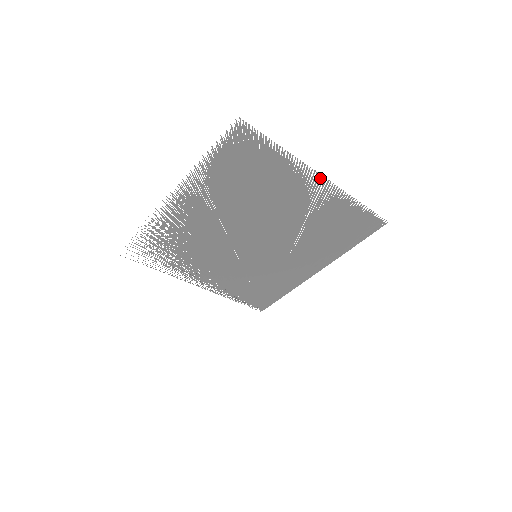
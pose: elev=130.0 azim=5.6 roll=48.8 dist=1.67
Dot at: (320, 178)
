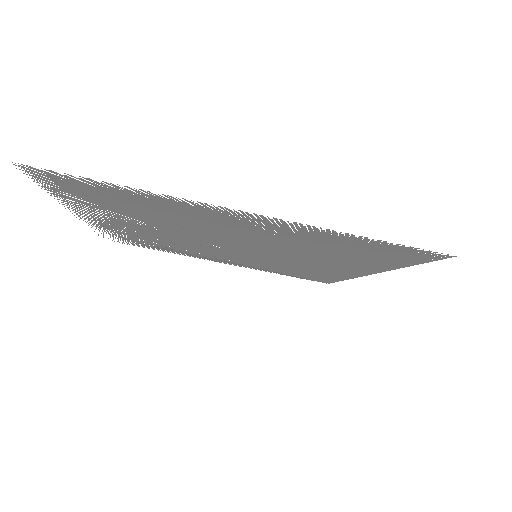
Dot at: (241, 212)
